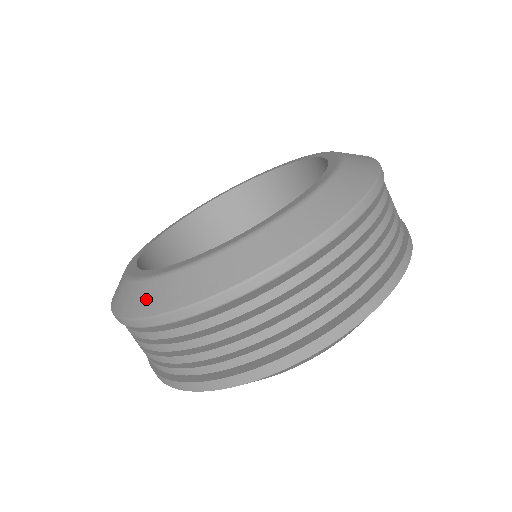
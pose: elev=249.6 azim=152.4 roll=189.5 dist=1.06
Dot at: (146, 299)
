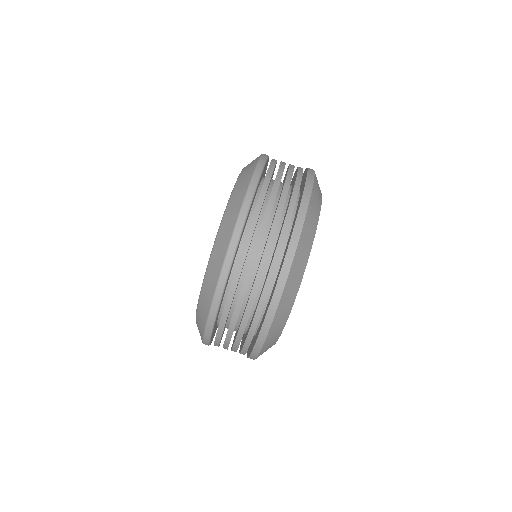
Dot at: (206, 299)
